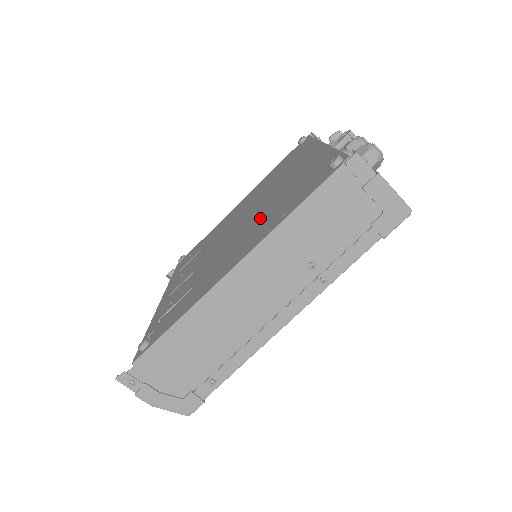
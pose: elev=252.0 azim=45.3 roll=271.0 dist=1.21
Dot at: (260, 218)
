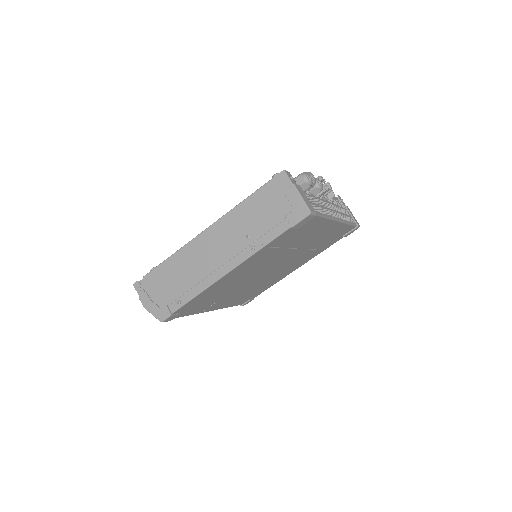
Dot at: occluded
